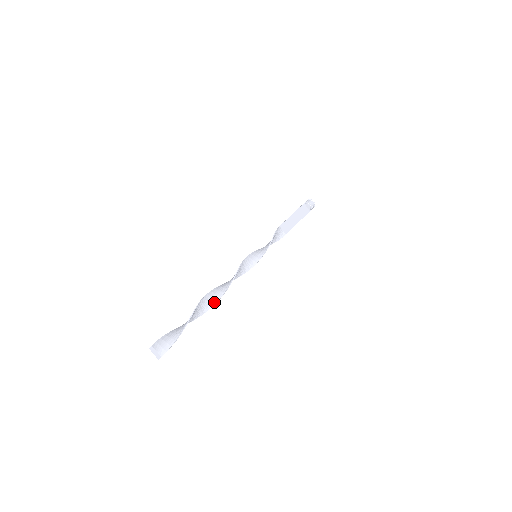
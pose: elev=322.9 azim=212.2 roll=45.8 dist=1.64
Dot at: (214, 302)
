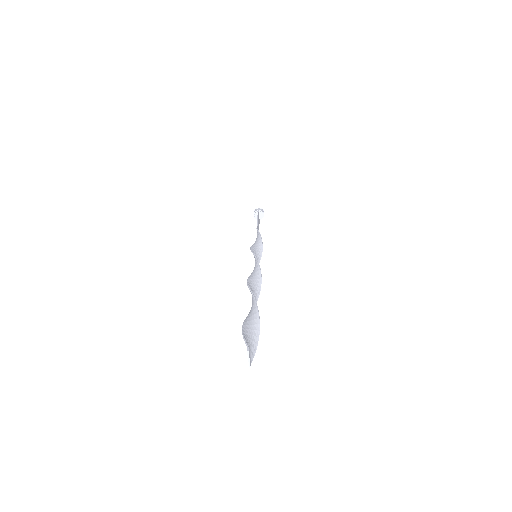
Dot at: occluded
